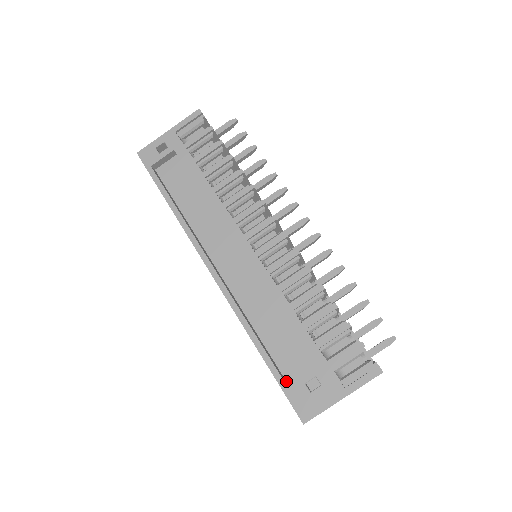
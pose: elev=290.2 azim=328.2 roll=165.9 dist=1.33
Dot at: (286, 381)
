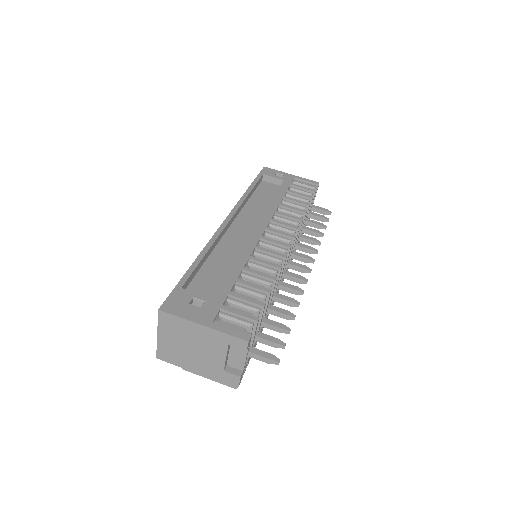
Dot at: occluded
